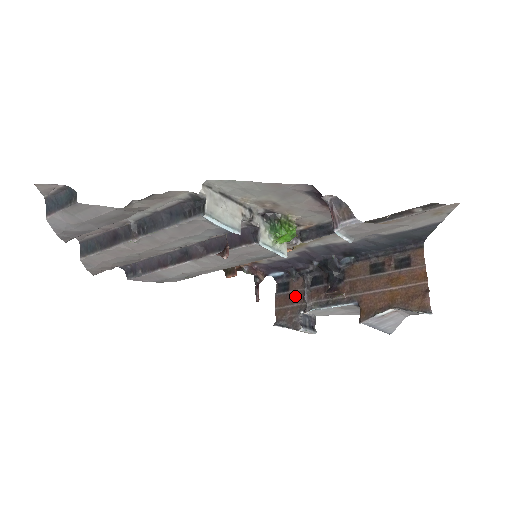
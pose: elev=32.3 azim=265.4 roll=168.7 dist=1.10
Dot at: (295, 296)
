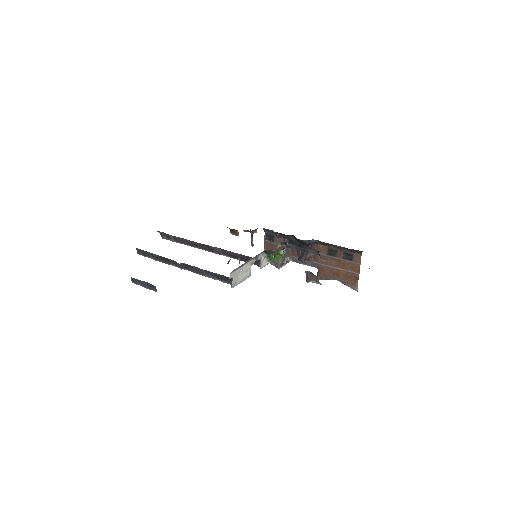
Dot at: occluded
